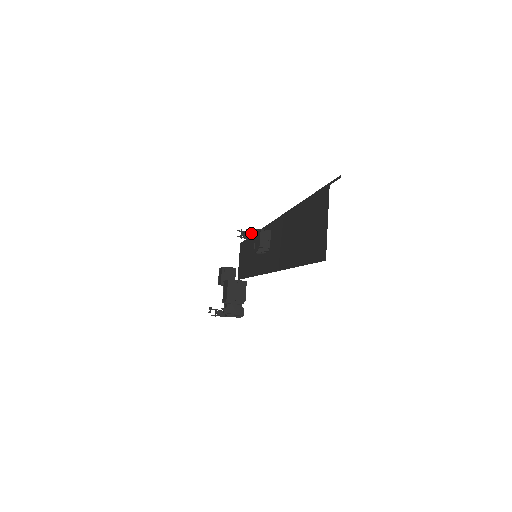
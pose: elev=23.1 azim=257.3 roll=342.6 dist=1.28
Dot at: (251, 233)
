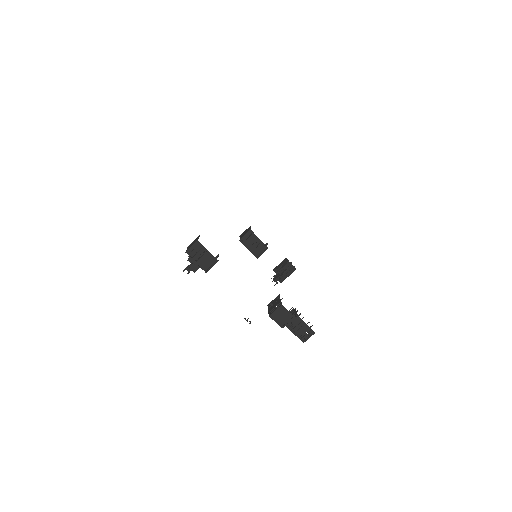
Dot at: (275, 269)
